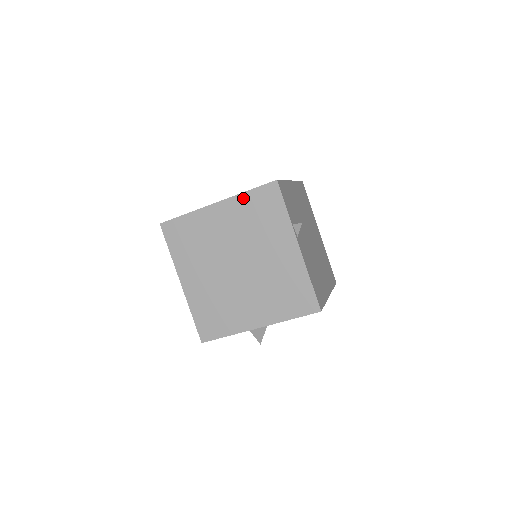
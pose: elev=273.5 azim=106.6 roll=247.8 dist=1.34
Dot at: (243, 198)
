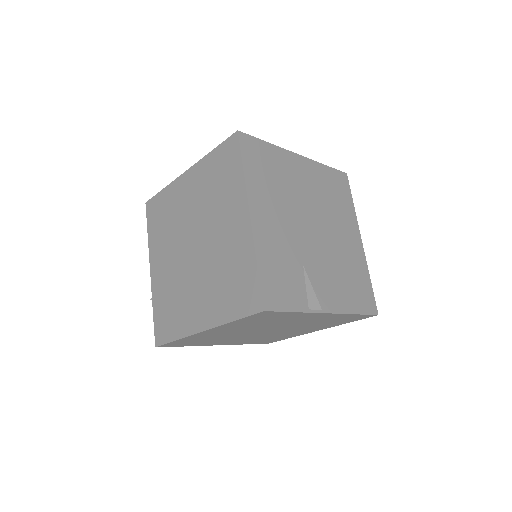
Dot at: (232, 324)
